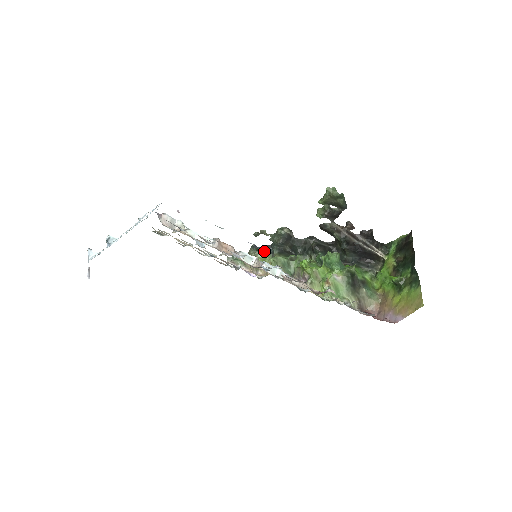
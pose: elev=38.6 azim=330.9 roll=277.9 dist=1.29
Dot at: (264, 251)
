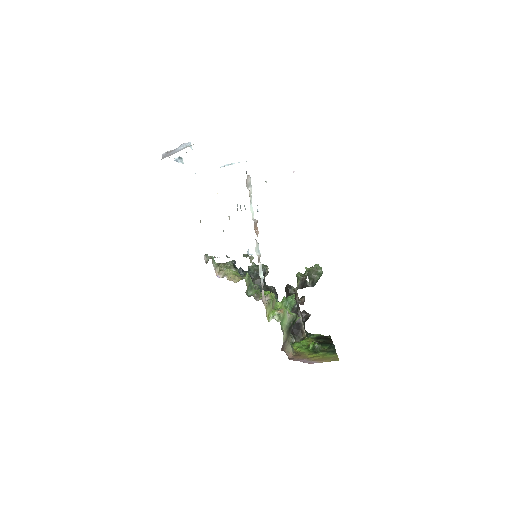
Dot at: (238, 270)
